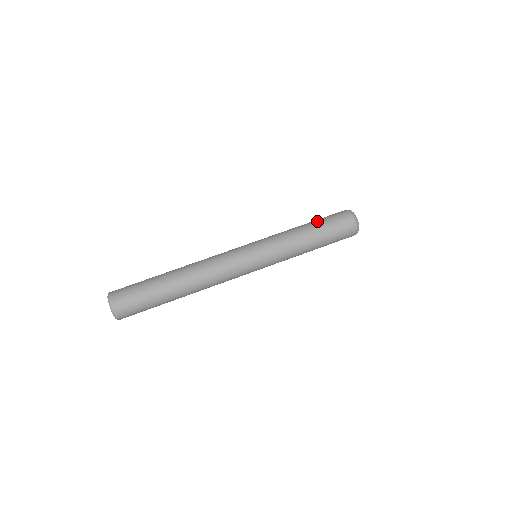
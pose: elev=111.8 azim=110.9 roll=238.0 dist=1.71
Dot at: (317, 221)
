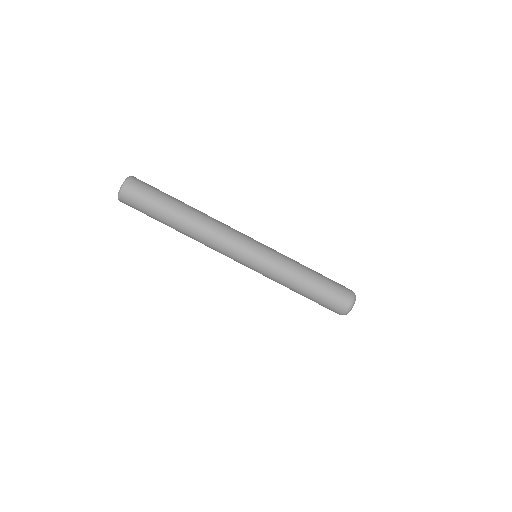
Dot at: (316, 294)
